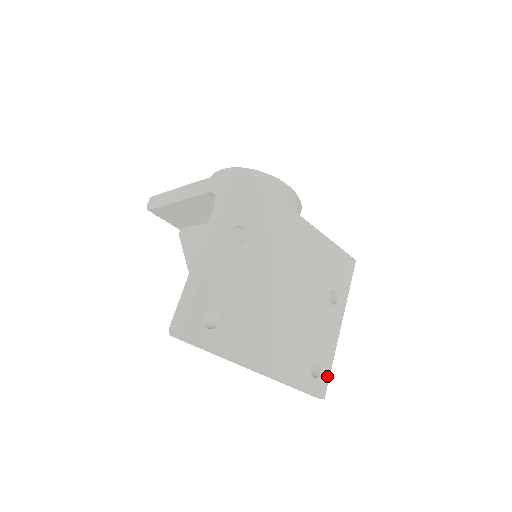
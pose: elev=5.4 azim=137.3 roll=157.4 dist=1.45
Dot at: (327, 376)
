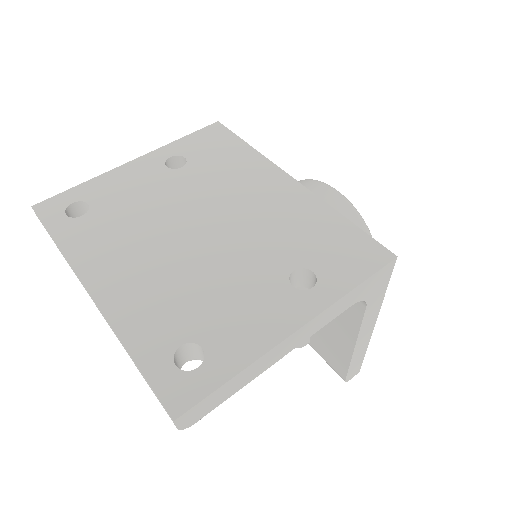
Dot at: (209, 386)
